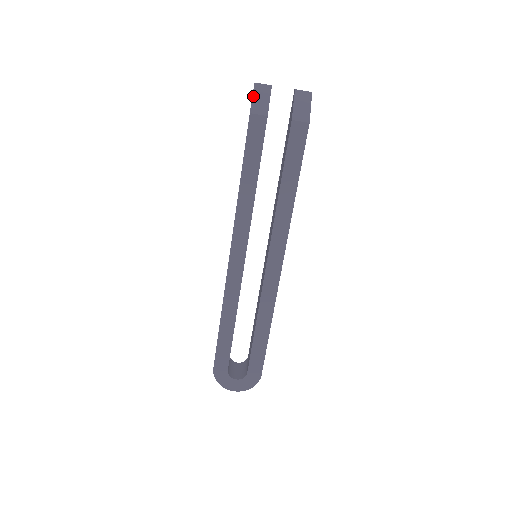
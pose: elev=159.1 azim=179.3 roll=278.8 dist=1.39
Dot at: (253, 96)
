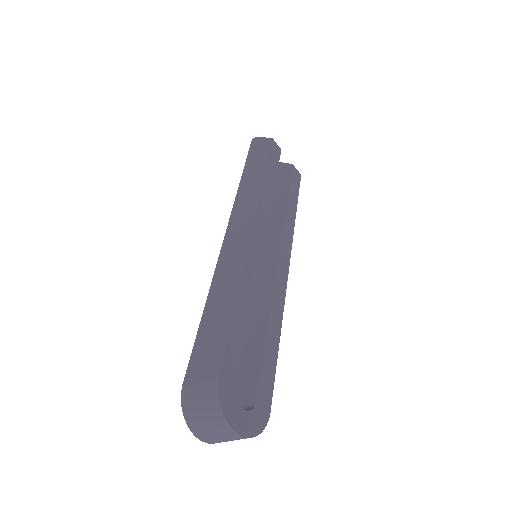
Dot at: (264, 138)
